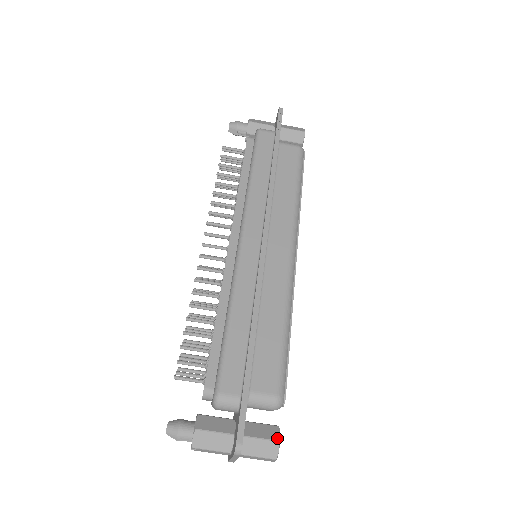
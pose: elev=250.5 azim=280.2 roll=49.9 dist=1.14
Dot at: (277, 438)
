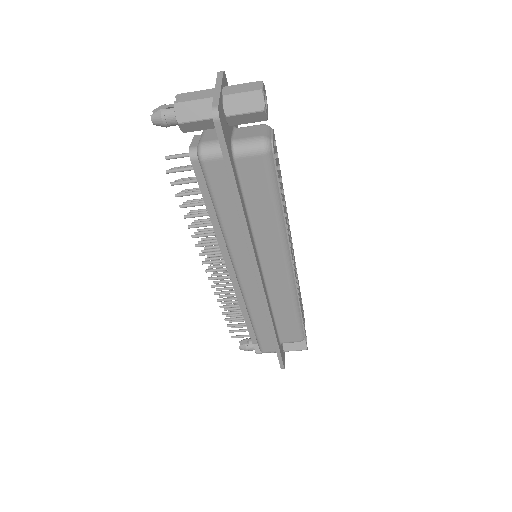
Dot at: (305, 349)
